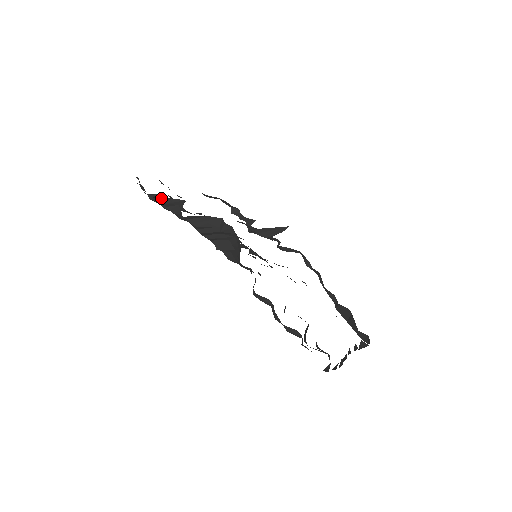
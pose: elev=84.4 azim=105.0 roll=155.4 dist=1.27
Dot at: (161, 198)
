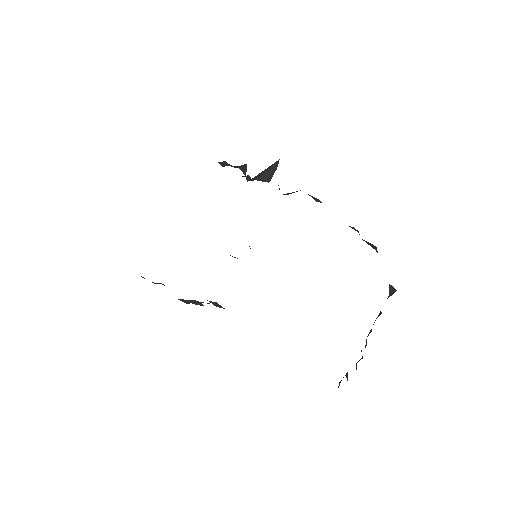
Dot at: occluded
